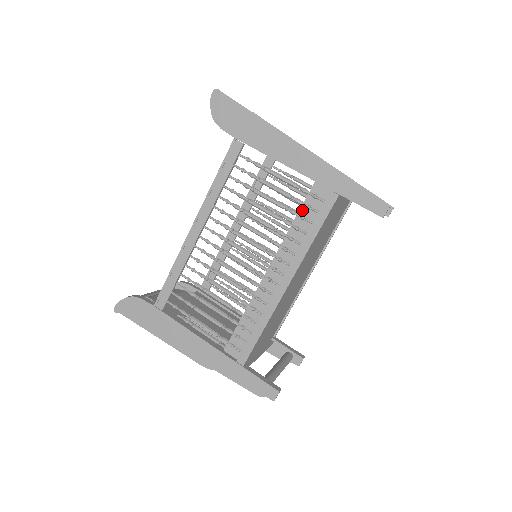
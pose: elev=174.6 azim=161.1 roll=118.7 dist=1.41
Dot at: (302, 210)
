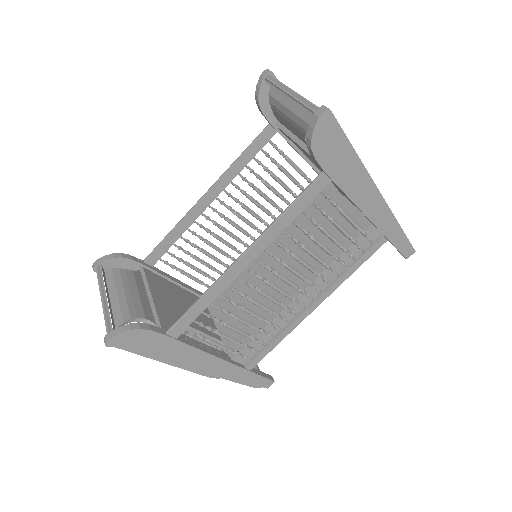
Dot at: (351, 247)
